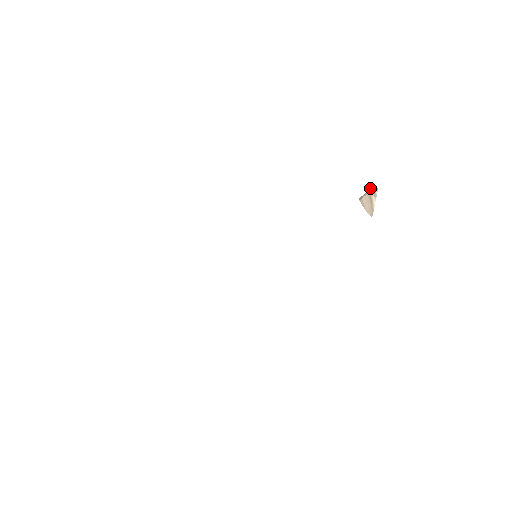
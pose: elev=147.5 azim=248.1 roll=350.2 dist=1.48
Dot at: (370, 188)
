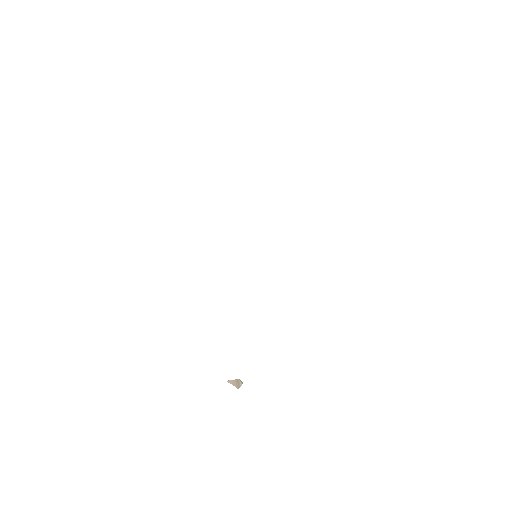
Dot at: (237, 379)
